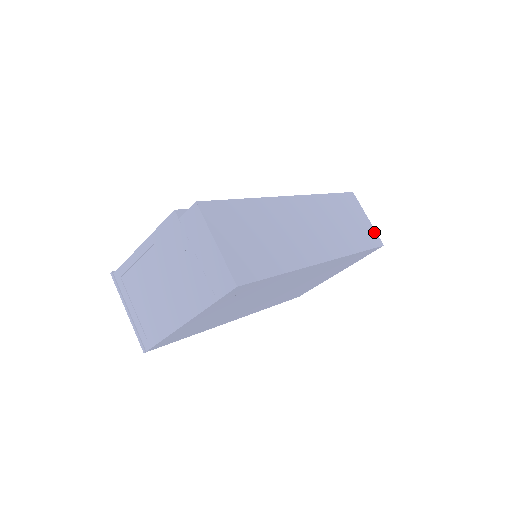
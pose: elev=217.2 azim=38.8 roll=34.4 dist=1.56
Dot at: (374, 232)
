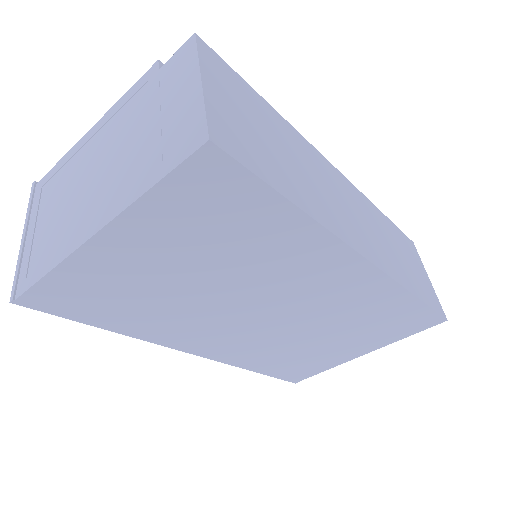
Dot at: (436, 297)
